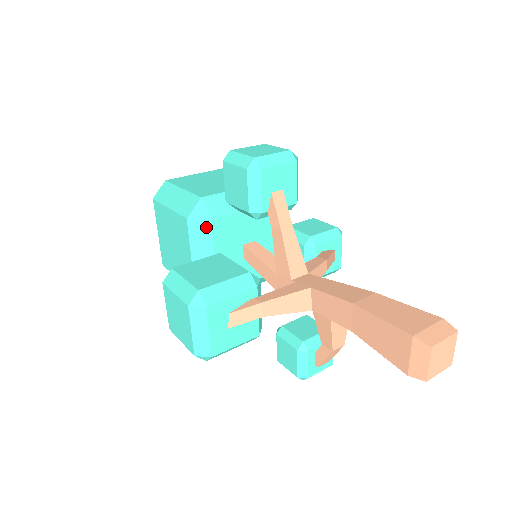
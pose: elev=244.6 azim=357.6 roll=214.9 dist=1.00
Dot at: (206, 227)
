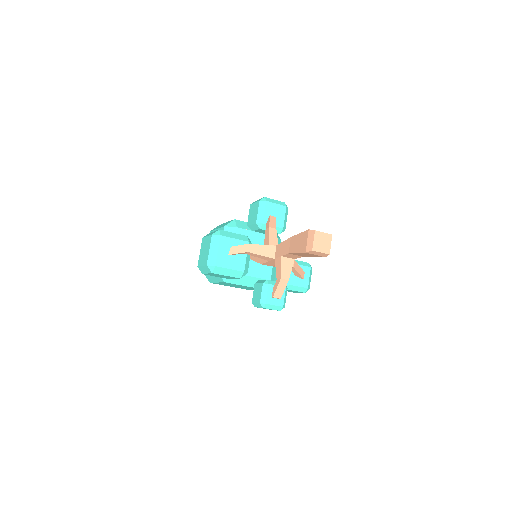
Dot at: (233, 231)
